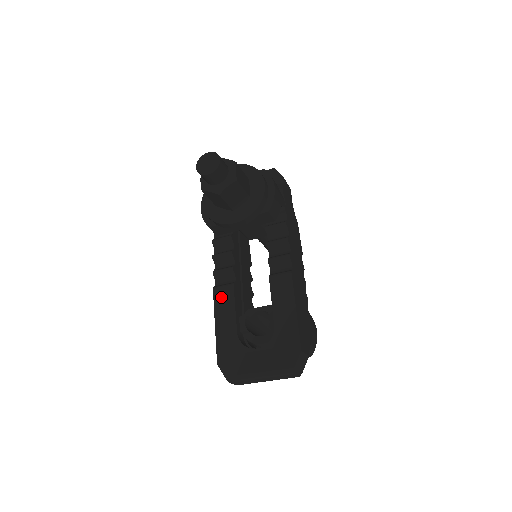
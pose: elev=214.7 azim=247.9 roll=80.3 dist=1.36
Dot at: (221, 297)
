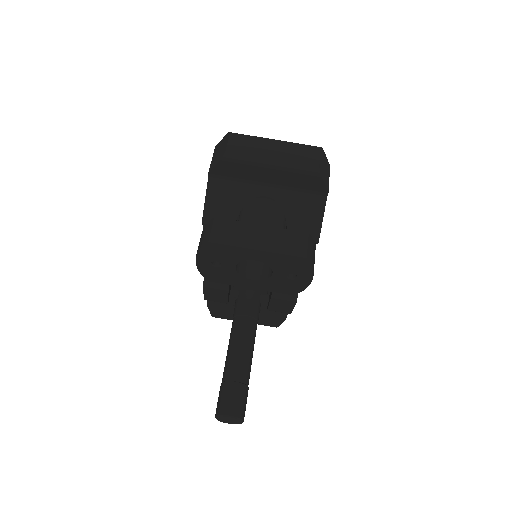
Dot at: occluded
